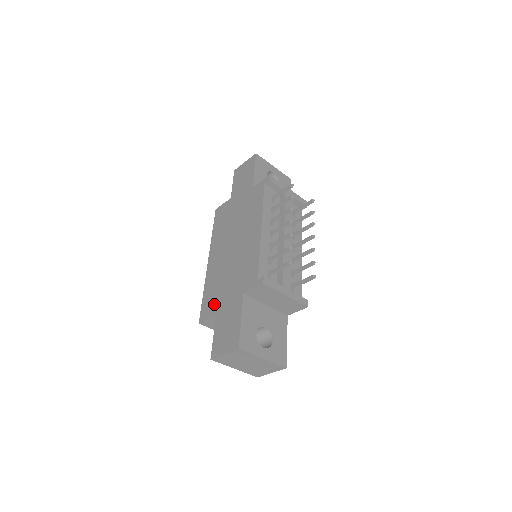
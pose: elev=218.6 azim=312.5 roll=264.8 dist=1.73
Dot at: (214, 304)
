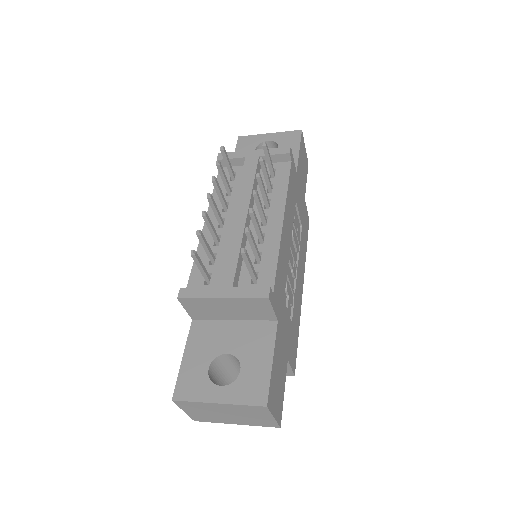
Dot at: occluded
